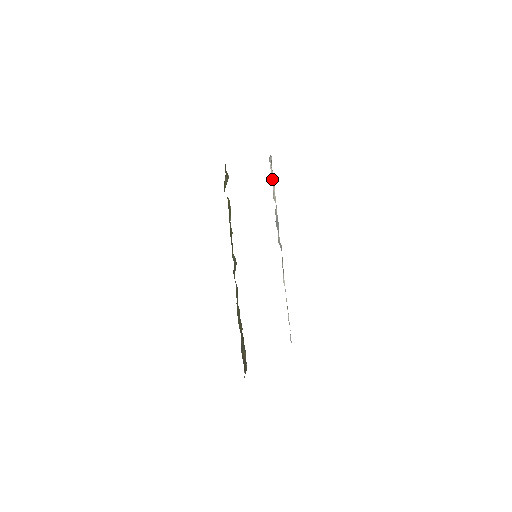
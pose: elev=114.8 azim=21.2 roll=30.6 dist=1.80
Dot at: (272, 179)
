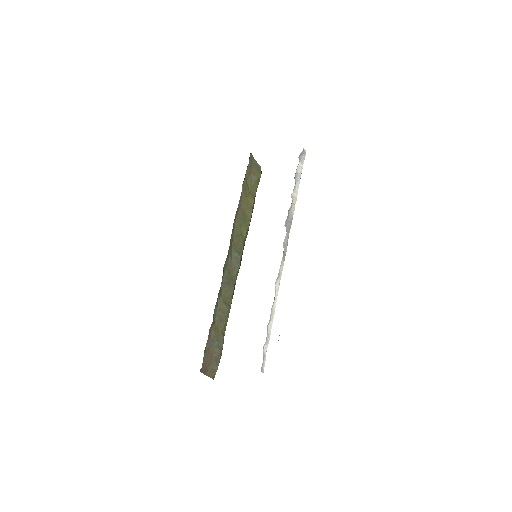
Dot at: (298, 177)
